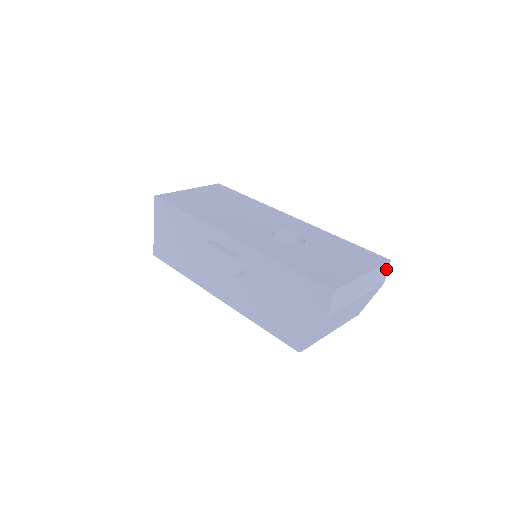
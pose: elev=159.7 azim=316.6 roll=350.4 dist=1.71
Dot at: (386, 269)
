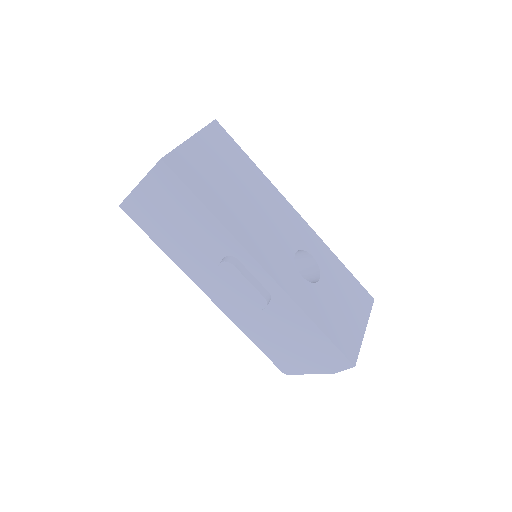
Dot at: occluded
